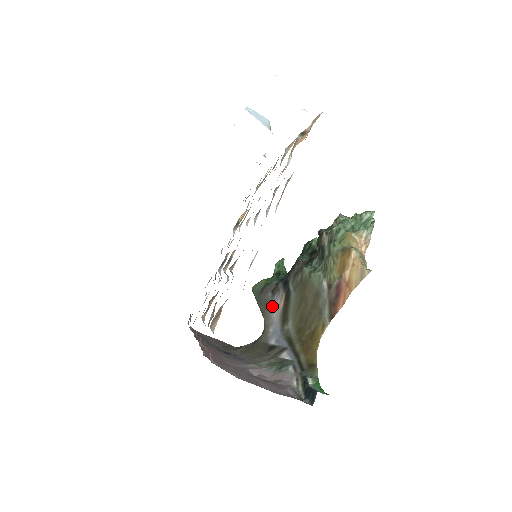
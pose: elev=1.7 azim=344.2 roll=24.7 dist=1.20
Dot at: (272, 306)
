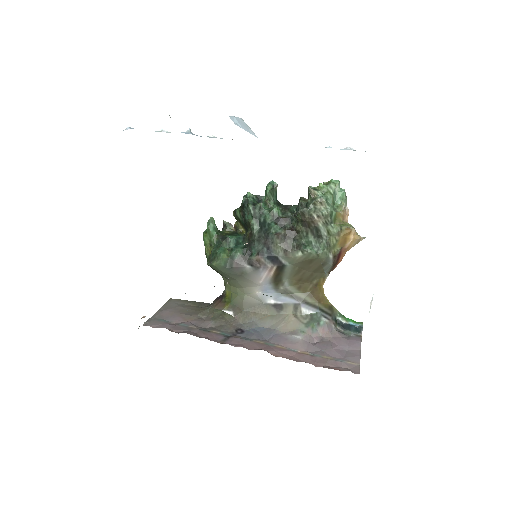
Dot at: (256, 276)
